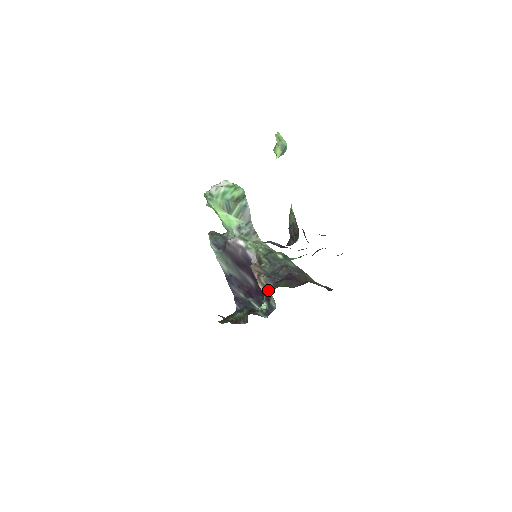
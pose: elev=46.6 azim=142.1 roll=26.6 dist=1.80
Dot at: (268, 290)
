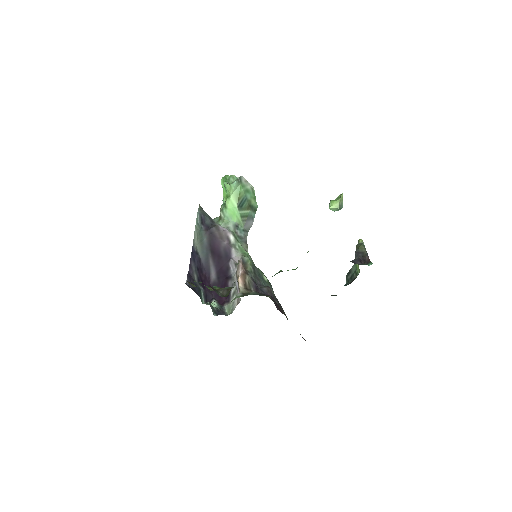
Dot at: (248, 291)
